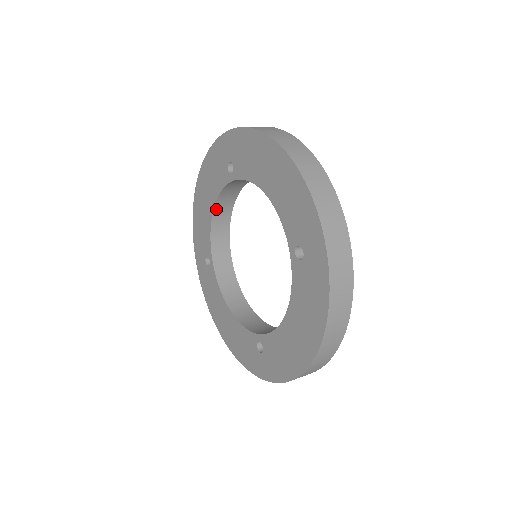
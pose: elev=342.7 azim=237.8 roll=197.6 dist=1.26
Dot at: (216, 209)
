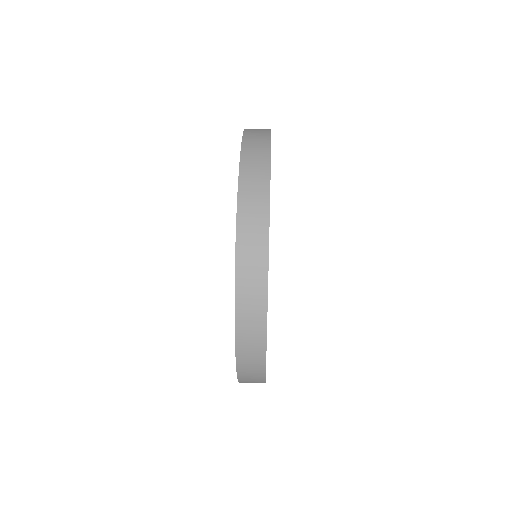
Dot at: occluded
